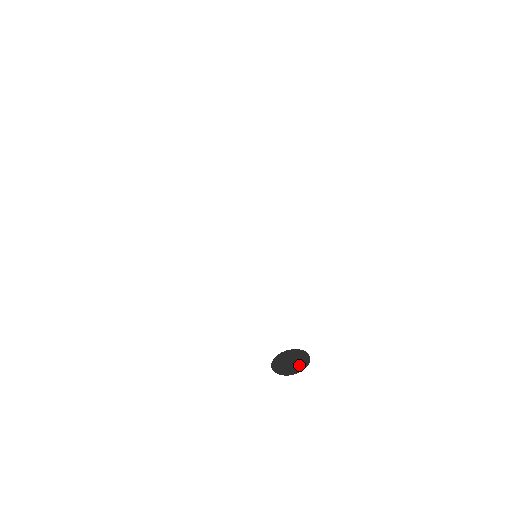
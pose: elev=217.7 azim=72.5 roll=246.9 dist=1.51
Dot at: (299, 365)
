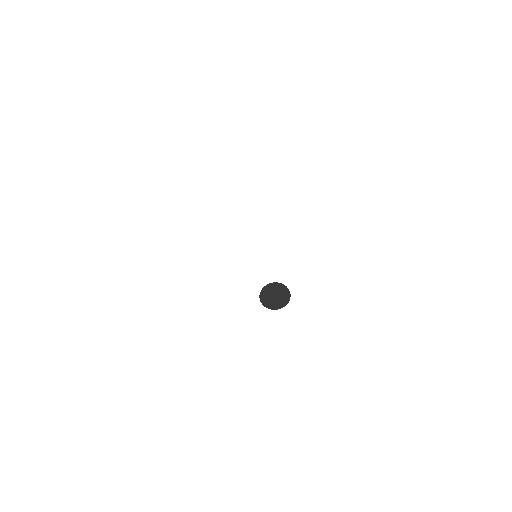
Dot at: (281, 301)
